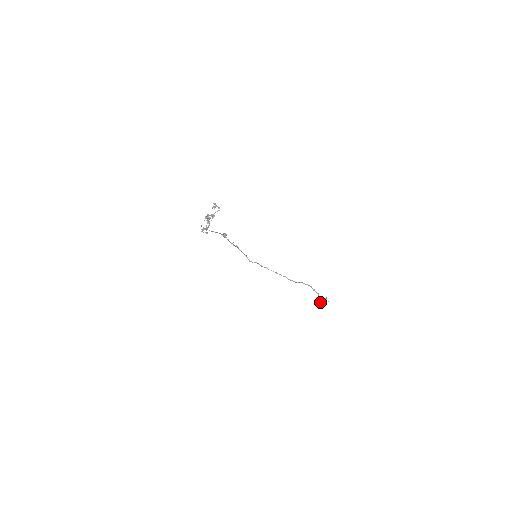
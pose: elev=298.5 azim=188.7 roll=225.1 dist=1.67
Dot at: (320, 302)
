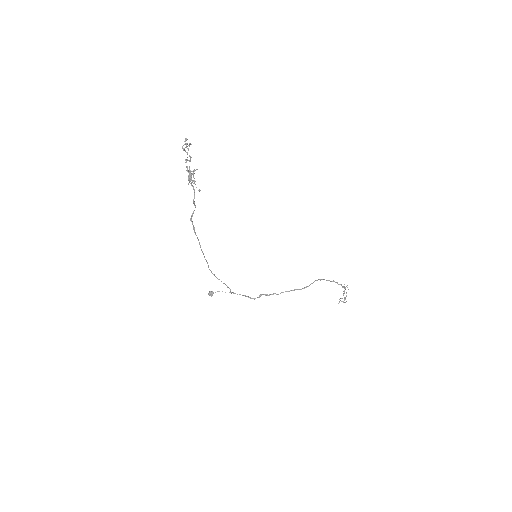
Dot at: (345, 302)
